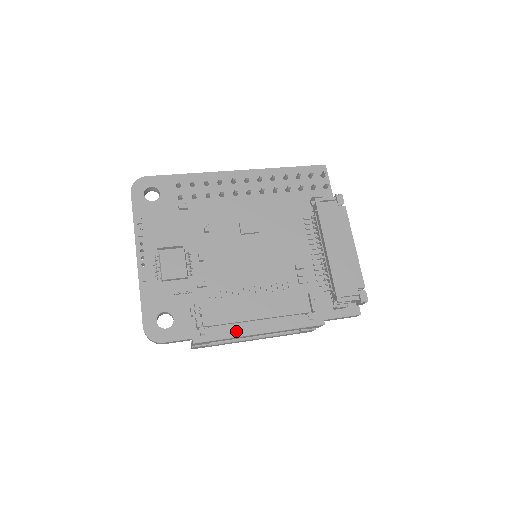
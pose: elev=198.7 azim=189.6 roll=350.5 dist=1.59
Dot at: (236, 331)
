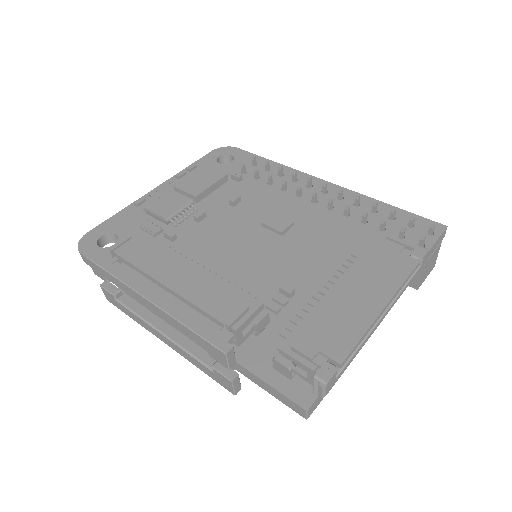
Dot at: (131, 278)
